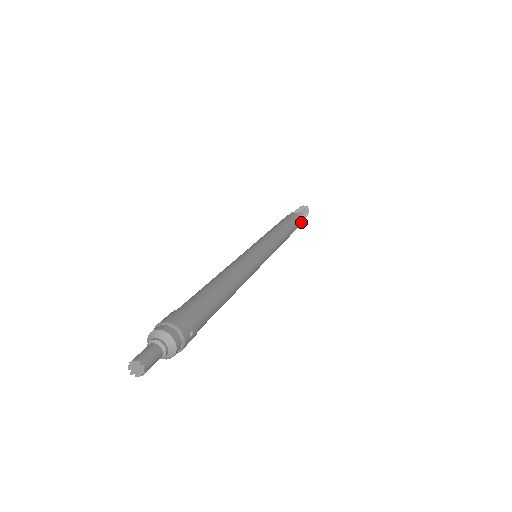
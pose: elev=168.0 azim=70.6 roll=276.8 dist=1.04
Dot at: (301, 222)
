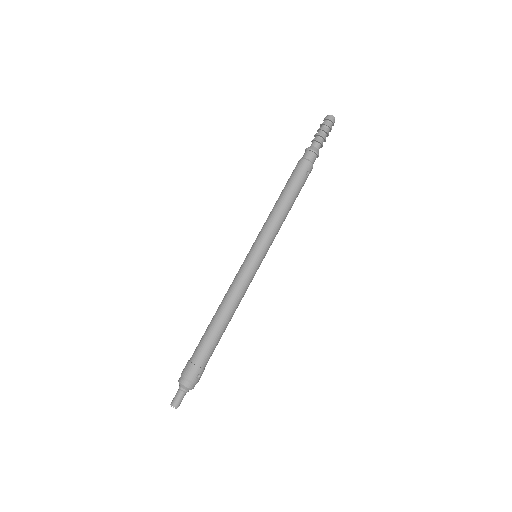
Dot at: (317, 156)
